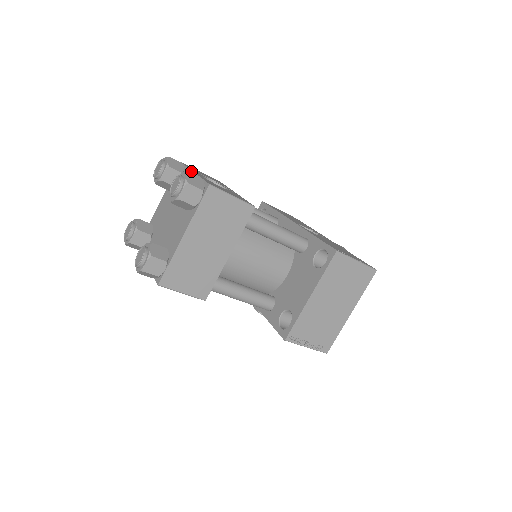
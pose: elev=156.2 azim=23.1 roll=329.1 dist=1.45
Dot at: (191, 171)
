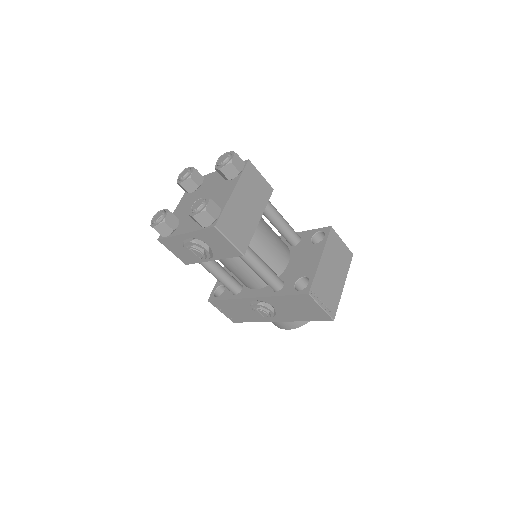
Dot at: (216, 171)
